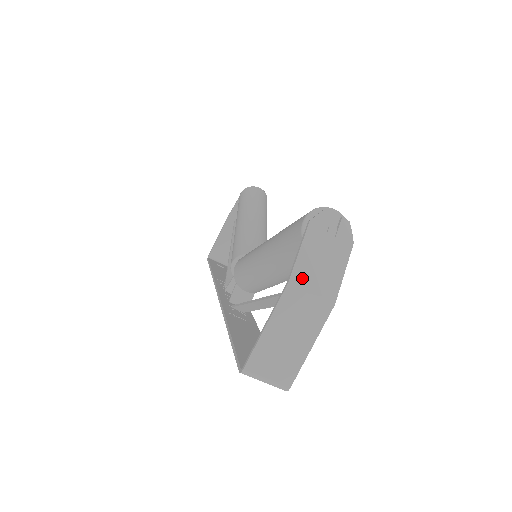
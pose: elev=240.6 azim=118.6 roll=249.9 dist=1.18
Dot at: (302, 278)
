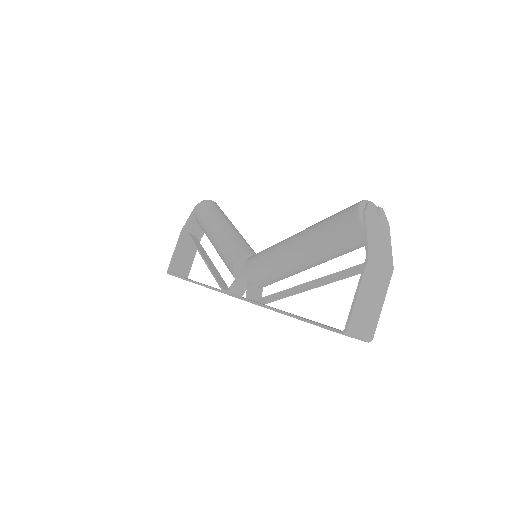
Dot at: (374, 253)
